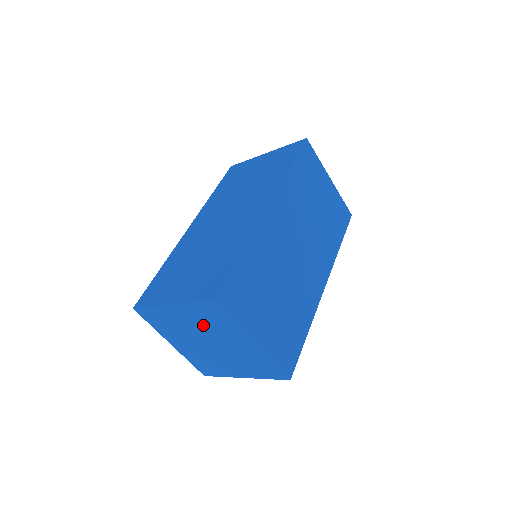
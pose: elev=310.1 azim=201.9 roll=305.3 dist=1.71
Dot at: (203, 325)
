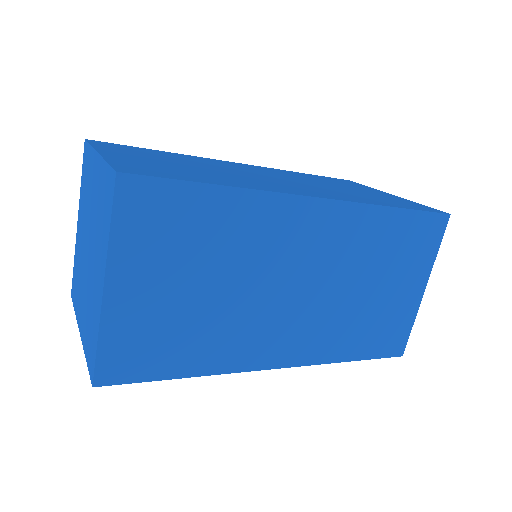
Dot at: (96, 211)
